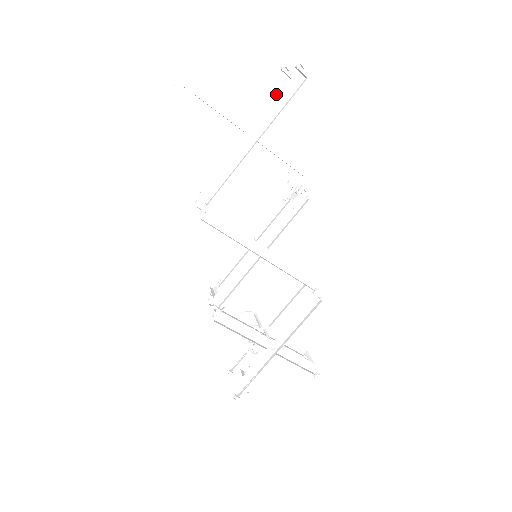
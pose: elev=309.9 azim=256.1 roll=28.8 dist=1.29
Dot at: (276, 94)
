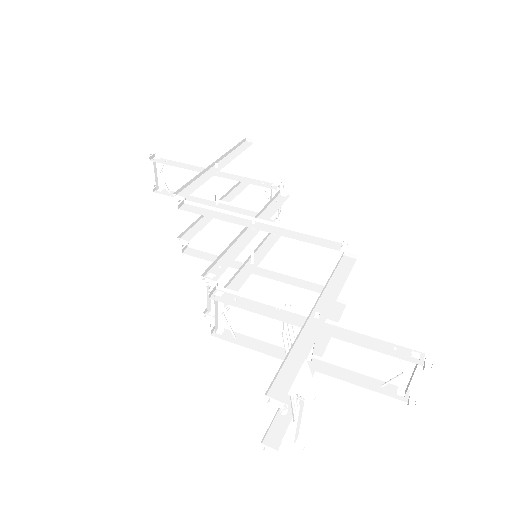
Dot at: (243, 188)
